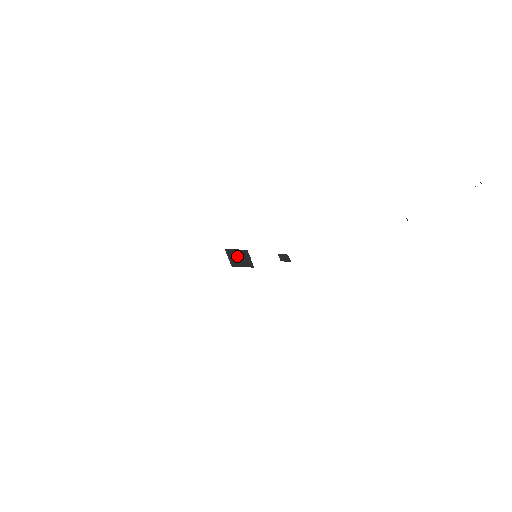
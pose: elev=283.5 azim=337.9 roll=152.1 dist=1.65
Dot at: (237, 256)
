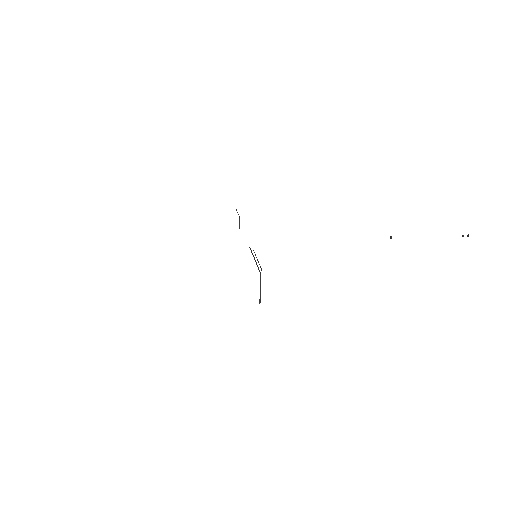
Dot at: occluded
